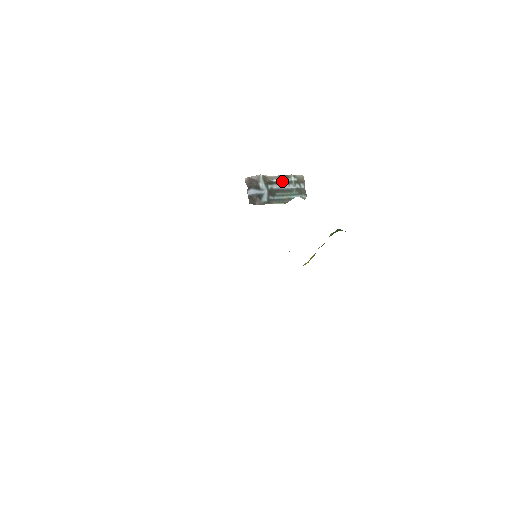
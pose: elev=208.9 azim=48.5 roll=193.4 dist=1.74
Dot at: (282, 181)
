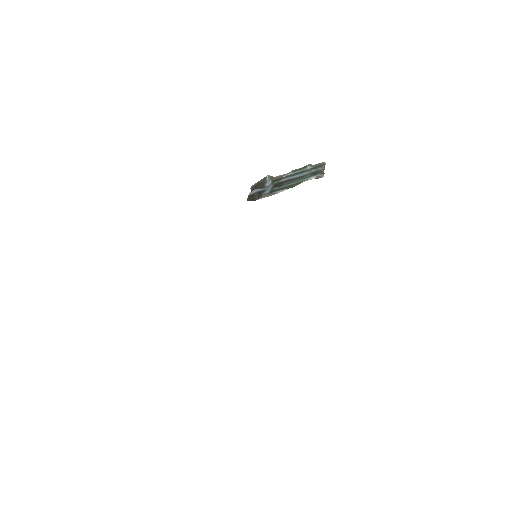
Dot at: (294, 174)
